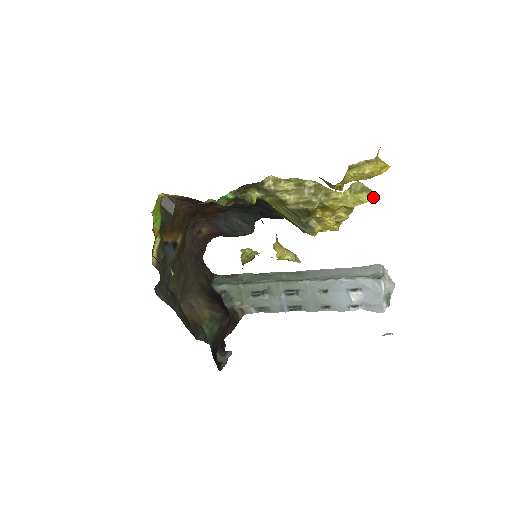
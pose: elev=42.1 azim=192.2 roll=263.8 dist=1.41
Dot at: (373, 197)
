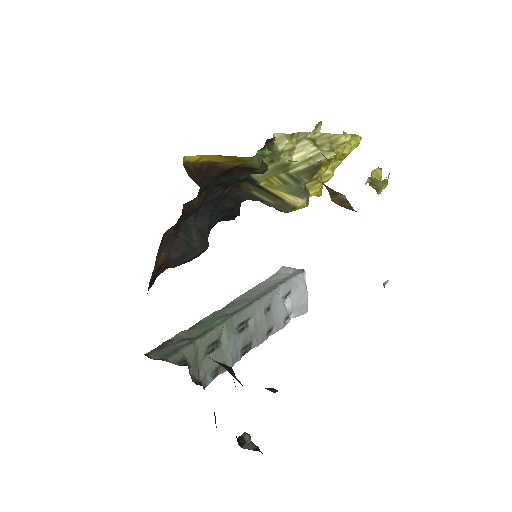
Dot at: (360, 140)
